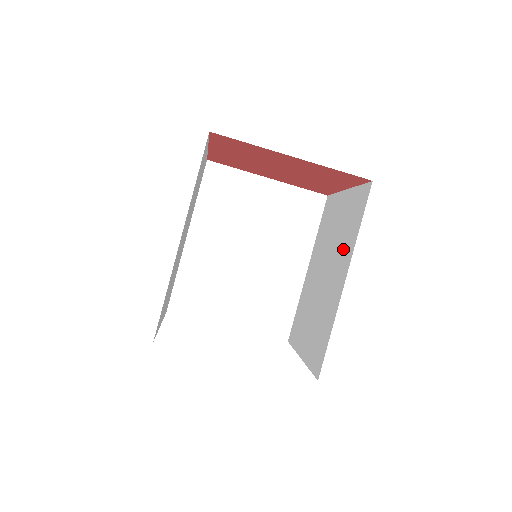
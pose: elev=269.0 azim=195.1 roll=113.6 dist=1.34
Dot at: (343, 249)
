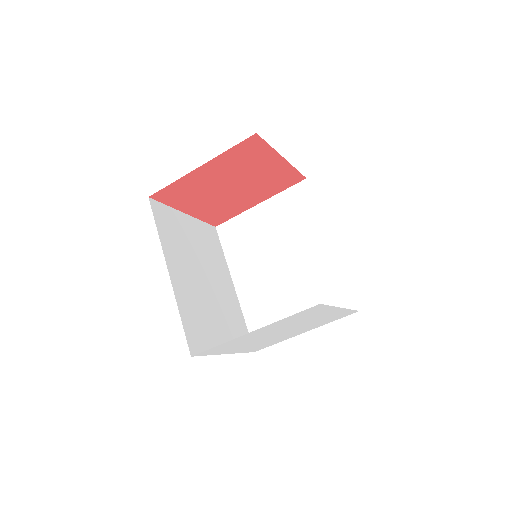
Dot at: (303, 231)
